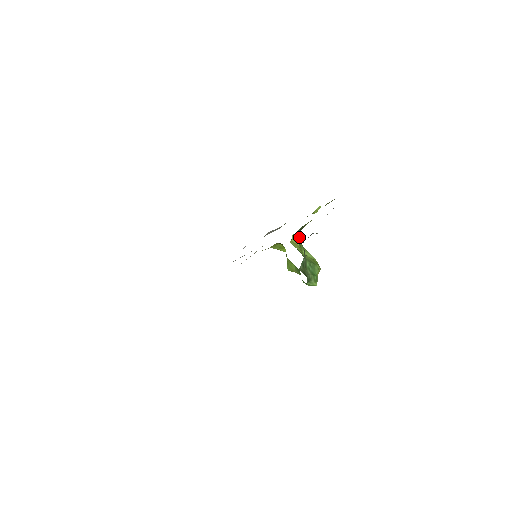
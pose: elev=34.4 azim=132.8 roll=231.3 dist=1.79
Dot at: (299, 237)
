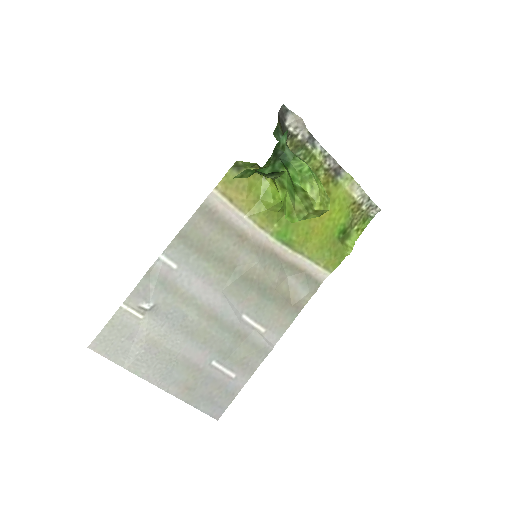
Dot at: occluded
